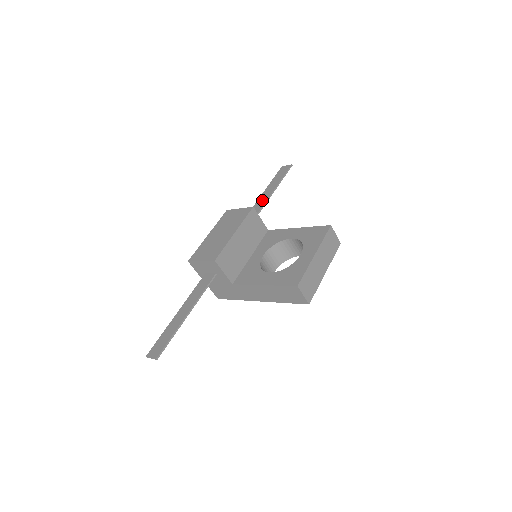
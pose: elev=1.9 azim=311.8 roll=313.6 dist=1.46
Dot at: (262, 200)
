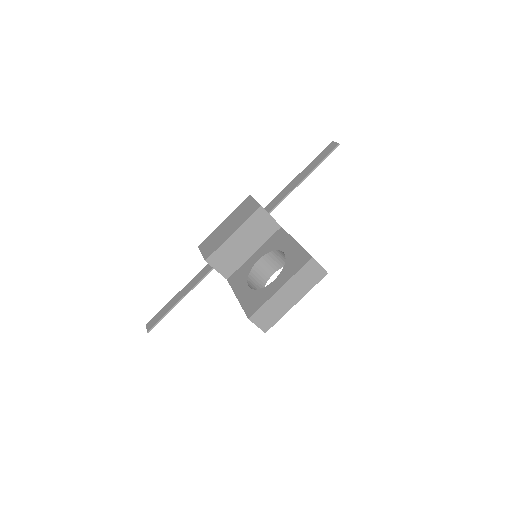
Dot at: (289, 187)
